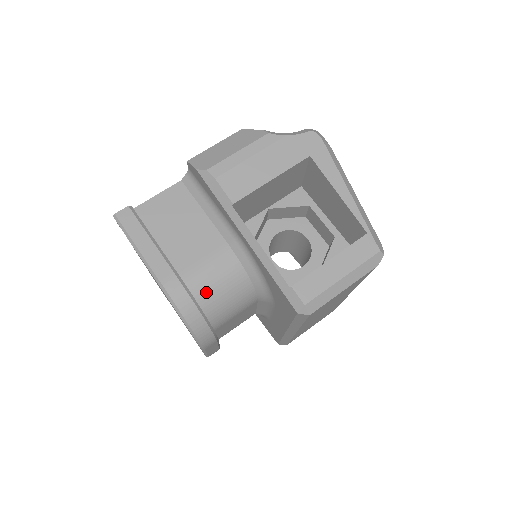
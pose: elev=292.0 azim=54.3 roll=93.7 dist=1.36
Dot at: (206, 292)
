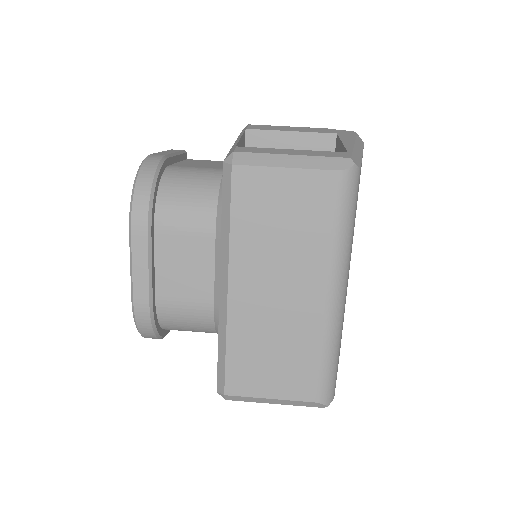
Dot at: (175, 177)
